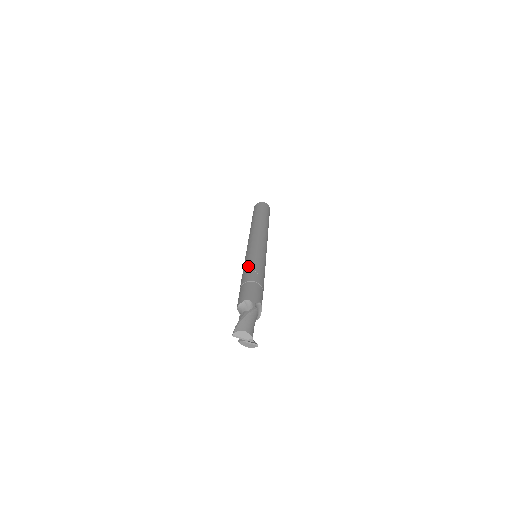
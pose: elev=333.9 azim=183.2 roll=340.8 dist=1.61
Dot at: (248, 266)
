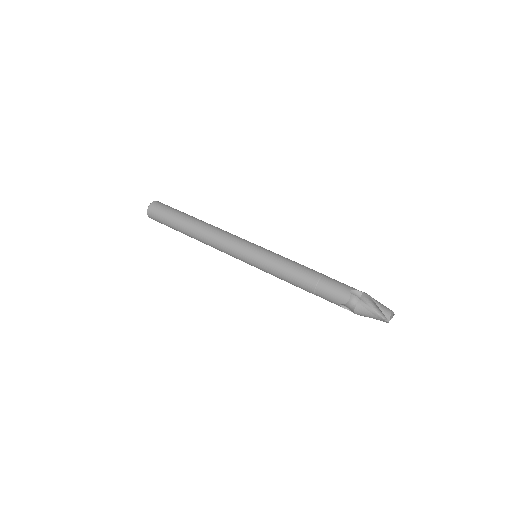
Dot at: (291, 267)
